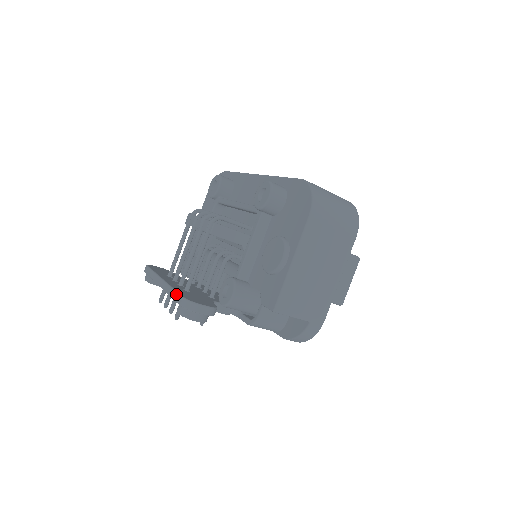
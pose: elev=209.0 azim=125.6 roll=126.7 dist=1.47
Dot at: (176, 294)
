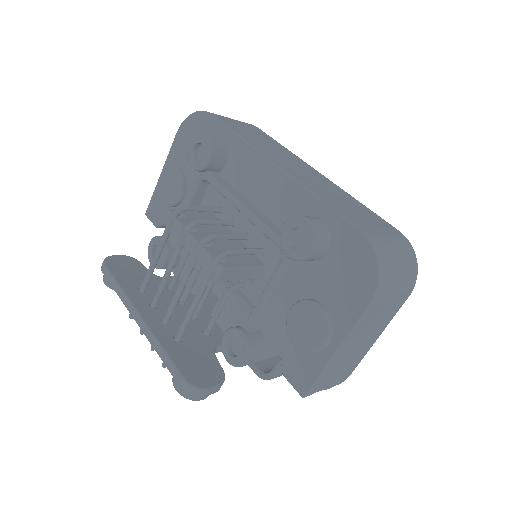
Dot at: (171, 365)
